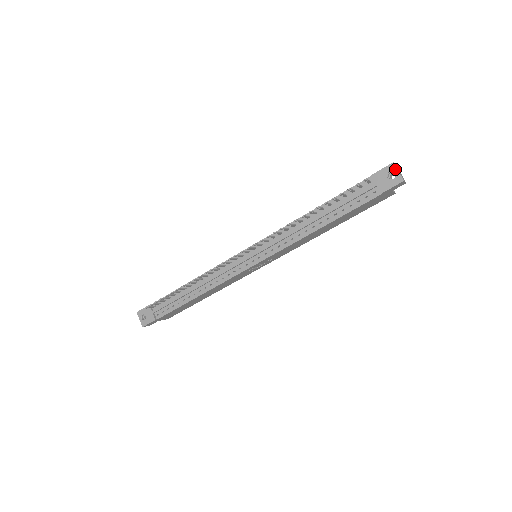
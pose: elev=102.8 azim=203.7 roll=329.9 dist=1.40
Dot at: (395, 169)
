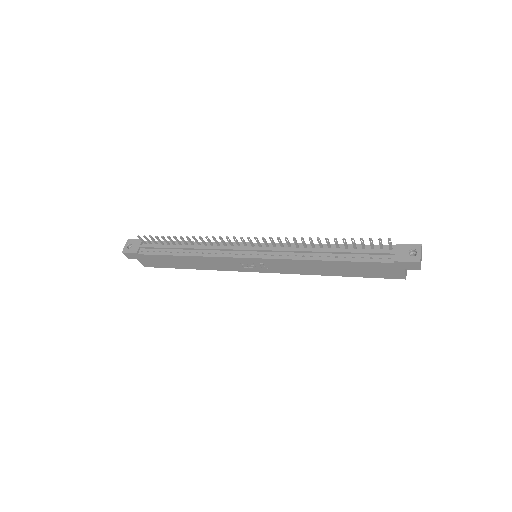
Dot at: (419, 249)
